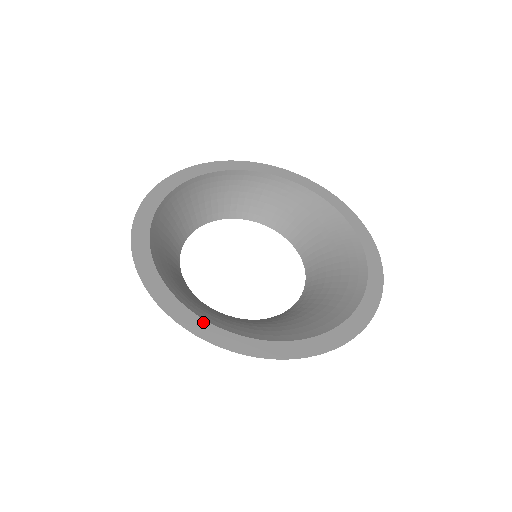
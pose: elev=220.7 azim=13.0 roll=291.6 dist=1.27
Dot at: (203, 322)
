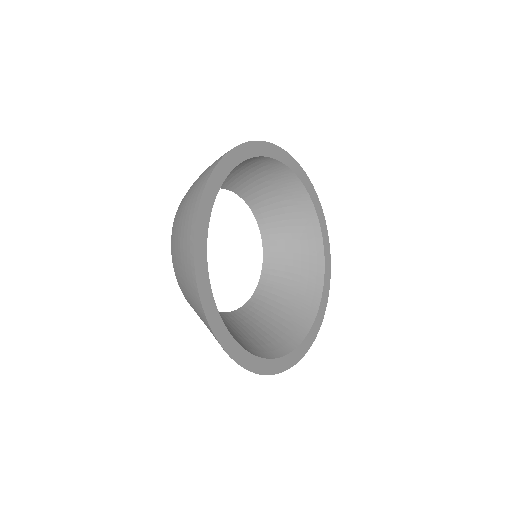
Dot at: (287, 357)
